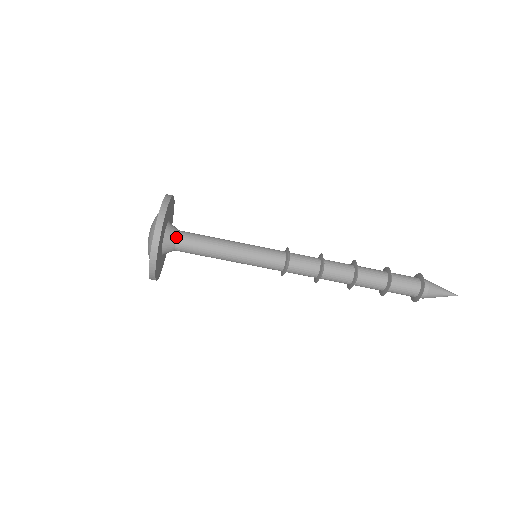
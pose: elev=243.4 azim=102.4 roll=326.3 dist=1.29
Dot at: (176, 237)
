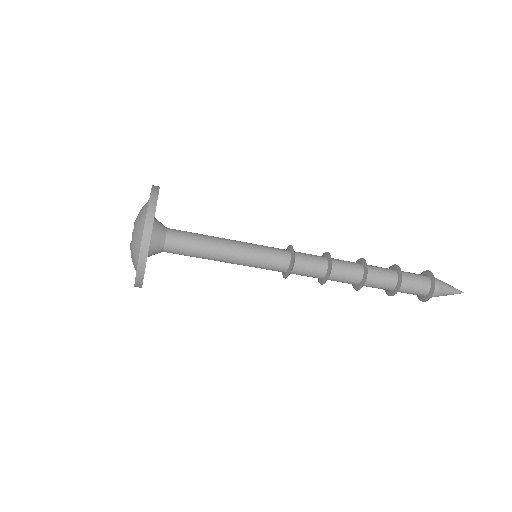
Dot at: (165, 238)
